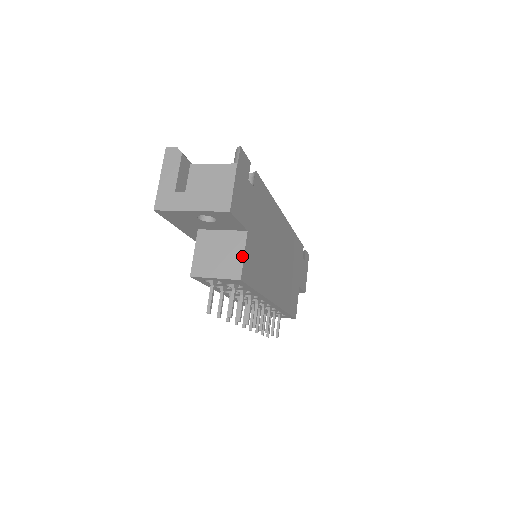
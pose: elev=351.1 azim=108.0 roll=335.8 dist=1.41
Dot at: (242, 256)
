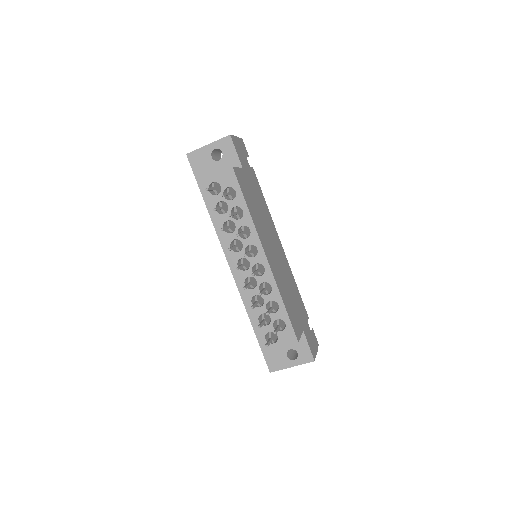
Dot at: (236, 168)
